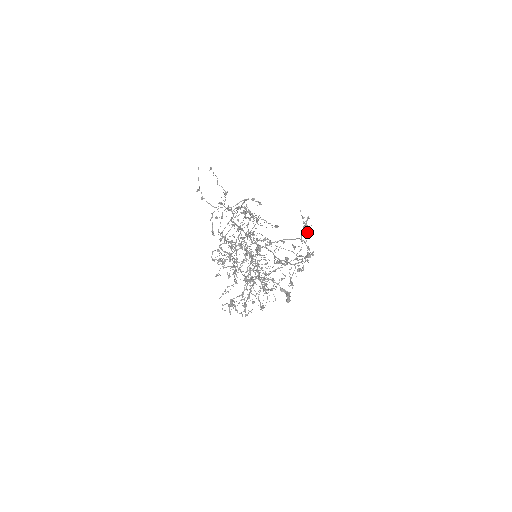
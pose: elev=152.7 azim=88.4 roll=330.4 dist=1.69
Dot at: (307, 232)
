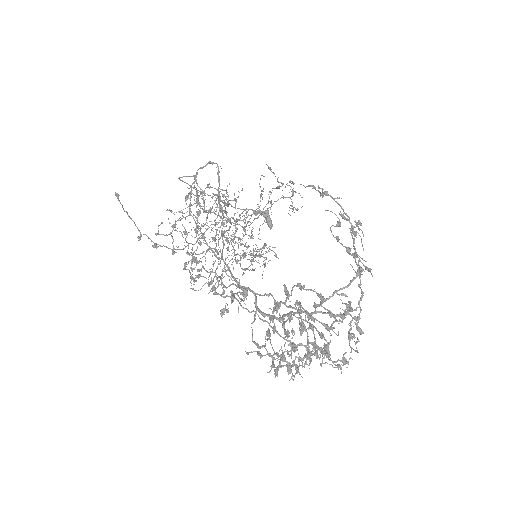
Dot at: (350, 231)
